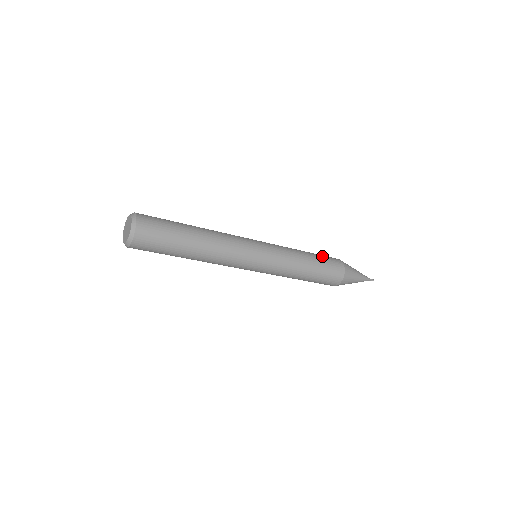
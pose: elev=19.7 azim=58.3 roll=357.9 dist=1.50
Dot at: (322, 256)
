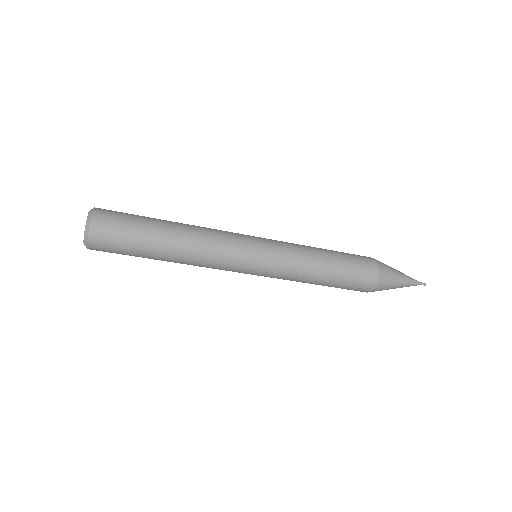
Dot at: occluded
